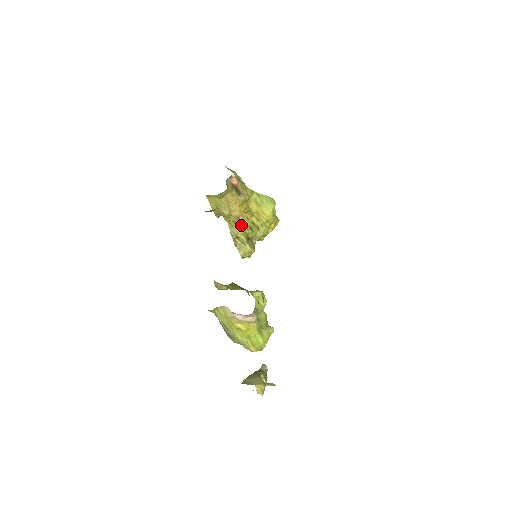
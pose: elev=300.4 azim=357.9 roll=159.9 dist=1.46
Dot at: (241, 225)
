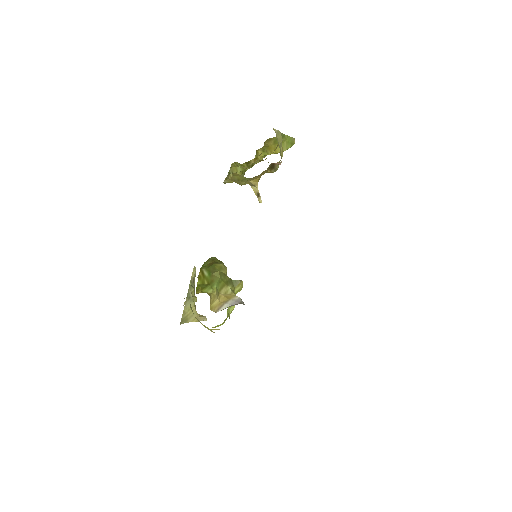
Dot at: (245, 163)
